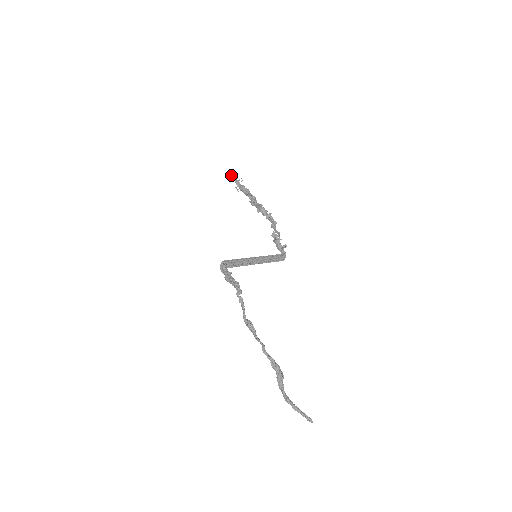
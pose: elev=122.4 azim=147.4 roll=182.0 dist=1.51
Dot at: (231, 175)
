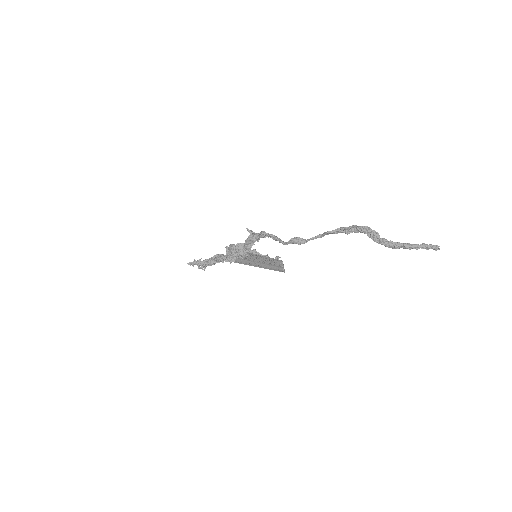
Dot at: (188, 264)
